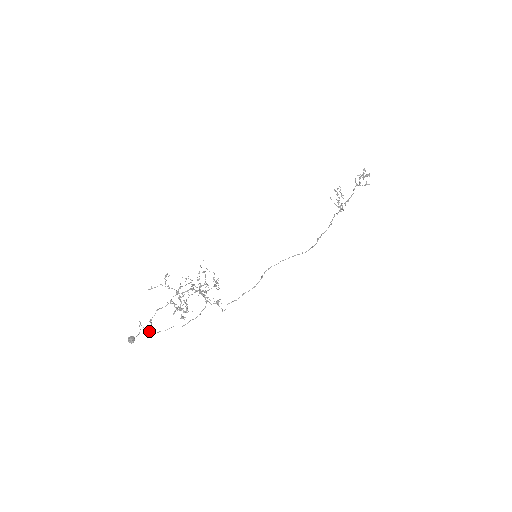
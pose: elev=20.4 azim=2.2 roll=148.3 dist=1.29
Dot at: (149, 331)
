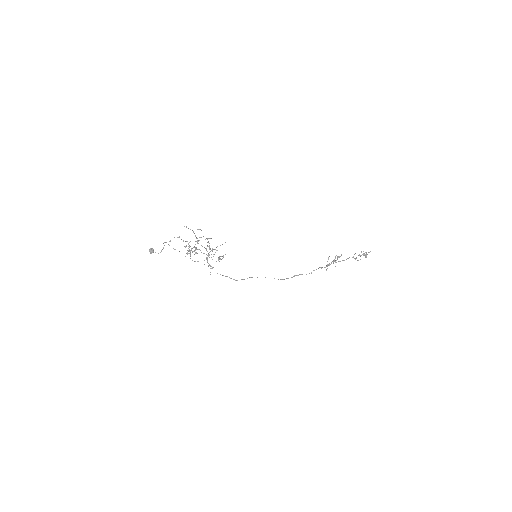
Dot at: (165, 242)
